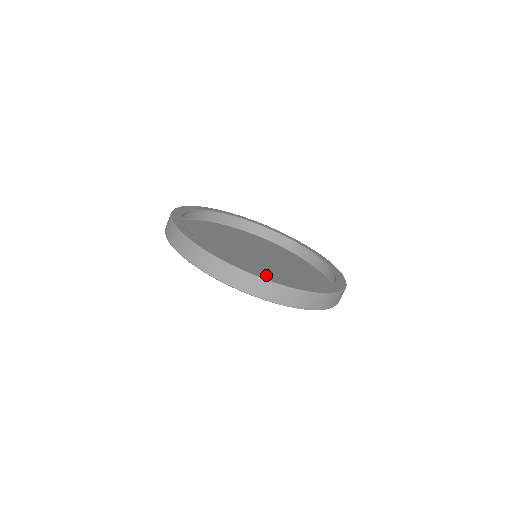
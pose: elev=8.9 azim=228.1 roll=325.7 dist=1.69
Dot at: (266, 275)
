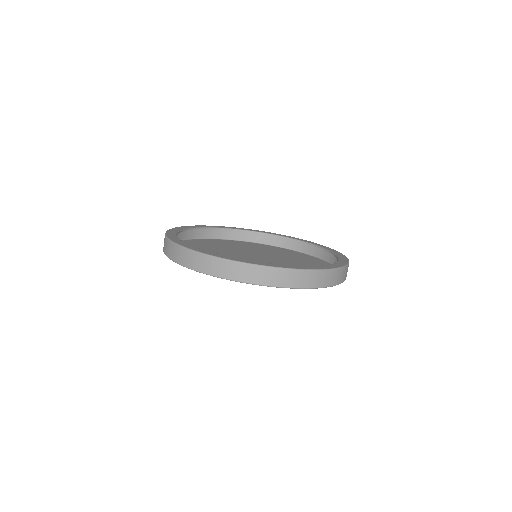
Dot at: (277, 264)
